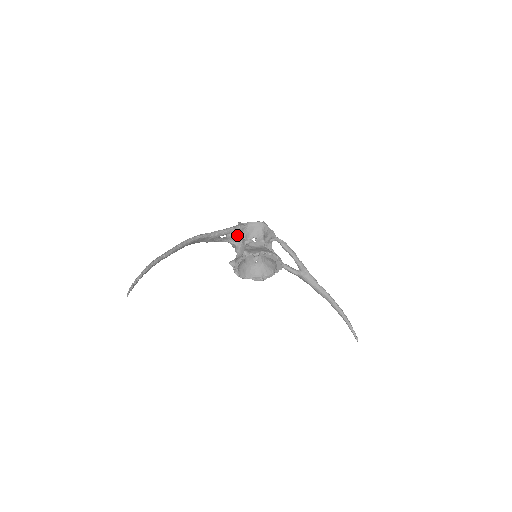
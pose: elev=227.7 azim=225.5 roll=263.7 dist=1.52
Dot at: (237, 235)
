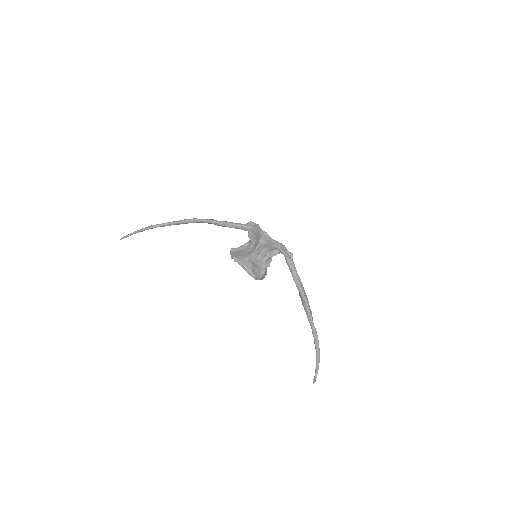
Dot at: occluded
